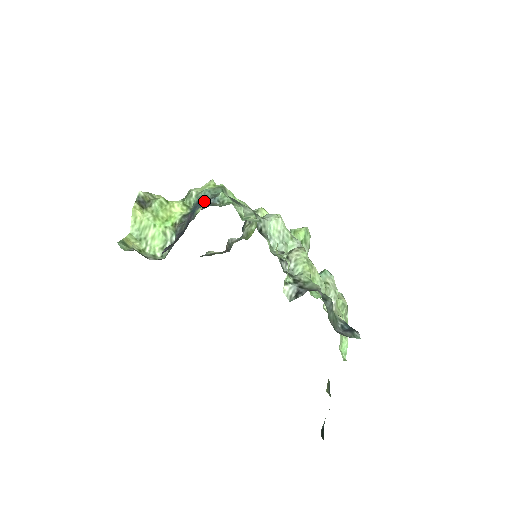
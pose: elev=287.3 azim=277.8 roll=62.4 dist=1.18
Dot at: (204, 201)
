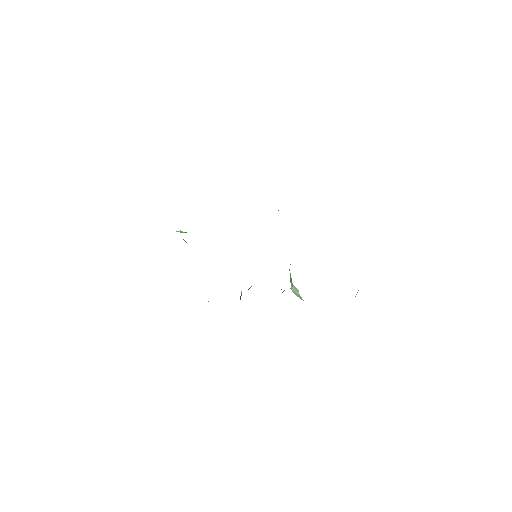
Dot at: occluded
